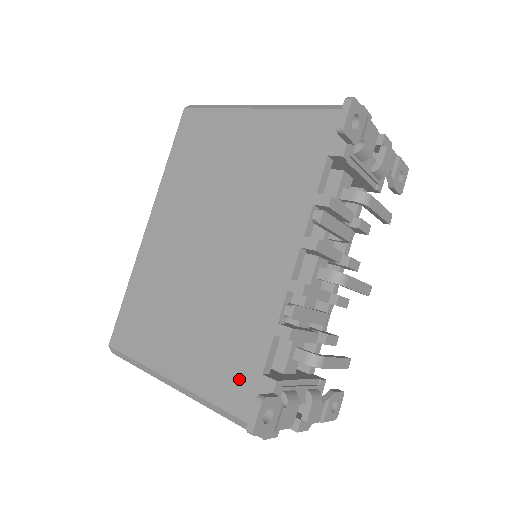
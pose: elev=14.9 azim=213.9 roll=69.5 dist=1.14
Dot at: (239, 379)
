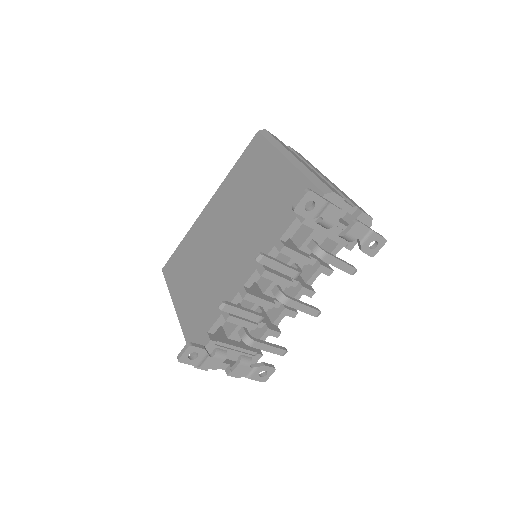
Dot at: (198, 328)
